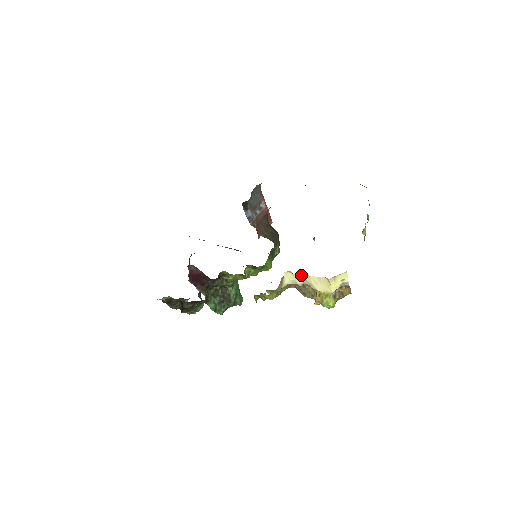
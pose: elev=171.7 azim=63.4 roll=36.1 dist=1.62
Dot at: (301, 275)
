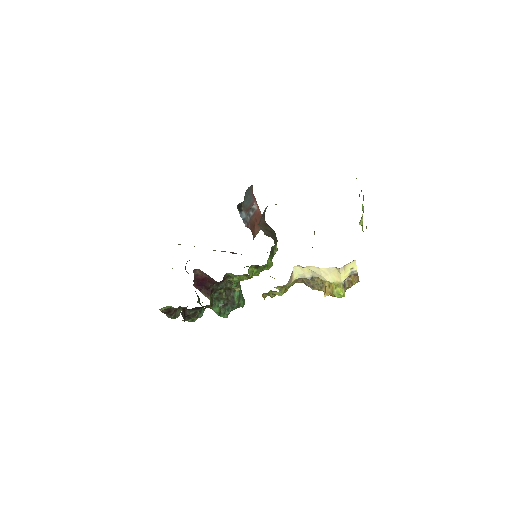
Dot at: (310, 268)
